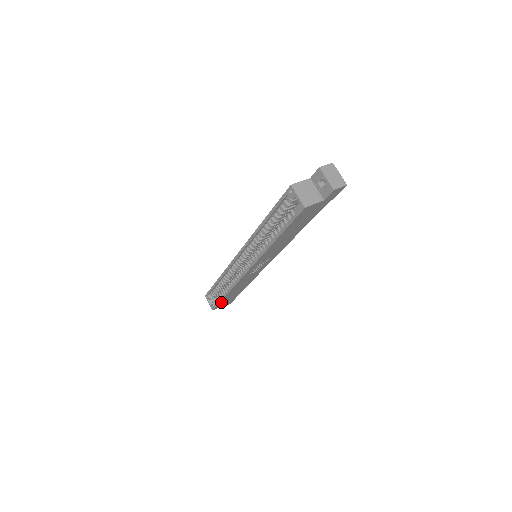
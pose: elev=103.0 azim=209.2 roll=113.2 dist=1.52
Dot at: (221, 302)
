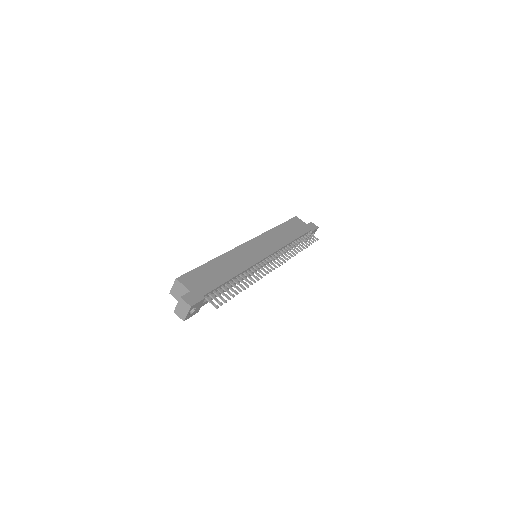
Dot at: occluded
